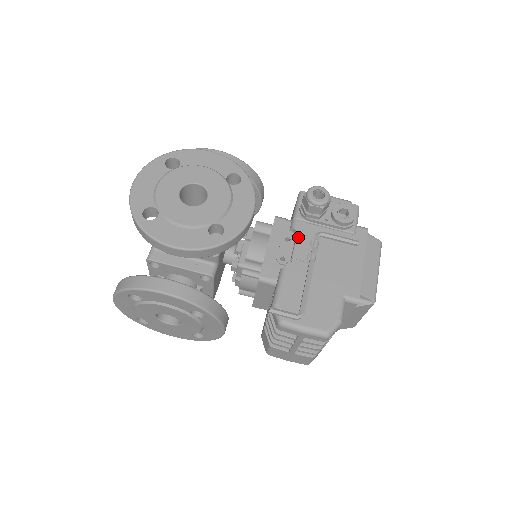
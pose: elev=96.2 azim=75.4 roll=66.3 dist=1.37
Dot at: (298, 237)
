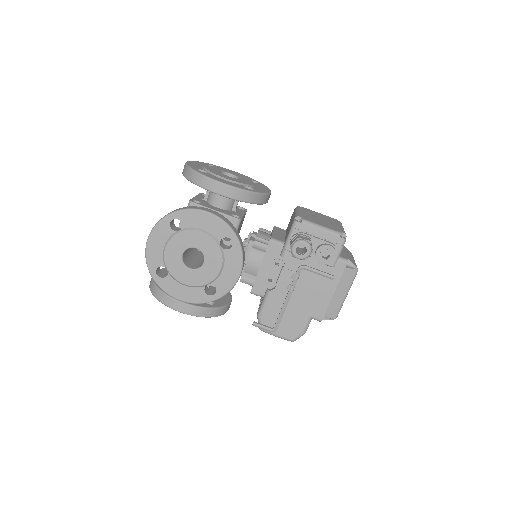
Dot at: (284, 266)
